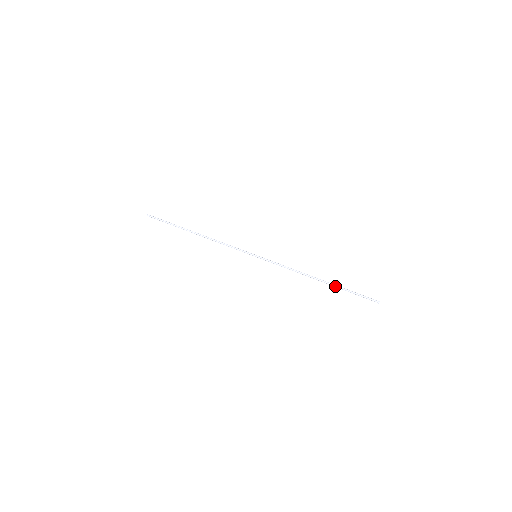
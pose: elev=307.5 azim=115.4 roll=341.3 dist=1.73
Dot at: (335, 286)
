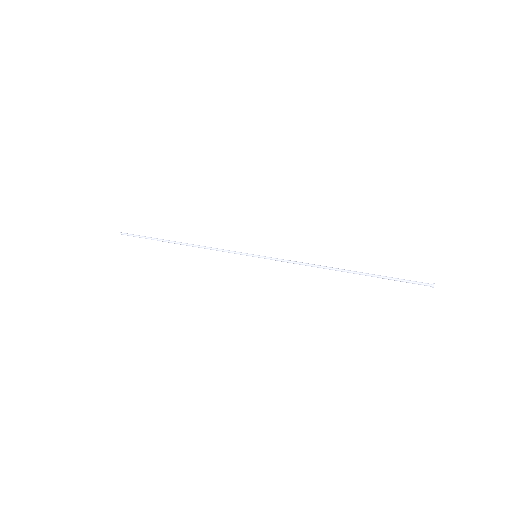
Dot at: (367, 273)
